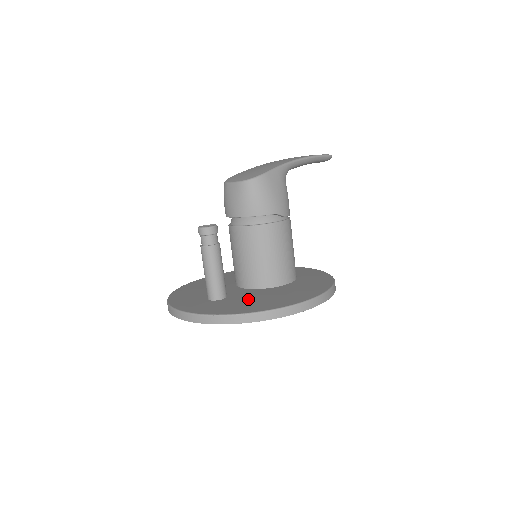
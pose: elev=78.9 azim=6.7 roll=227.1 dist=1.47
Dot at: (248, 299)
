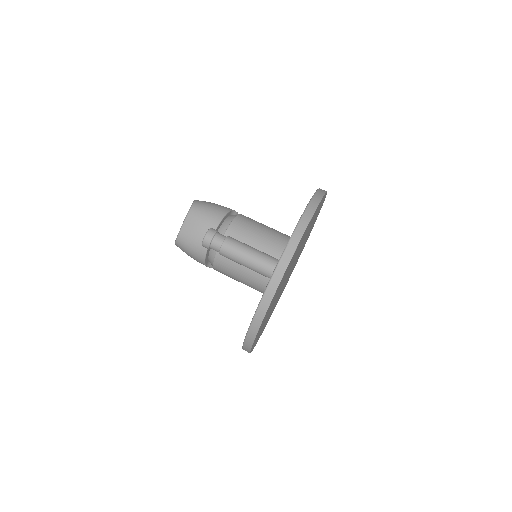
Dot at: occluded
